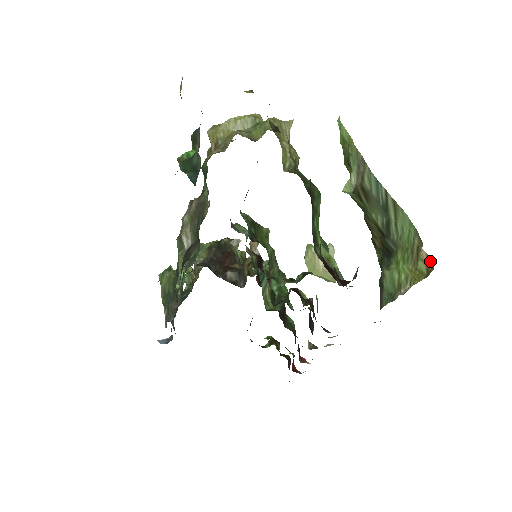
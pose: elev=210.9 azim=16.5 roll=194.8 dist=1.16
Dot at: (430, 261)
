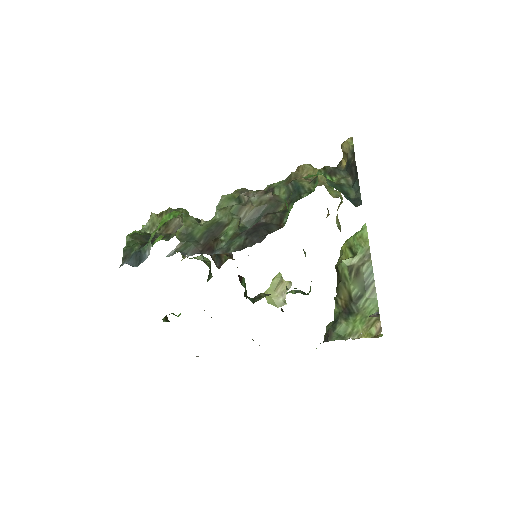
Dot at: (381, 330)
